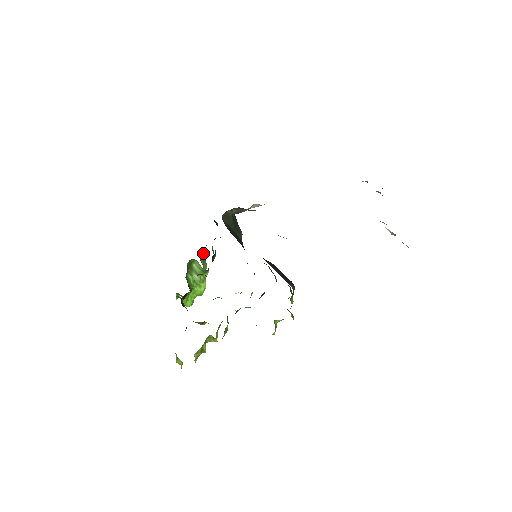
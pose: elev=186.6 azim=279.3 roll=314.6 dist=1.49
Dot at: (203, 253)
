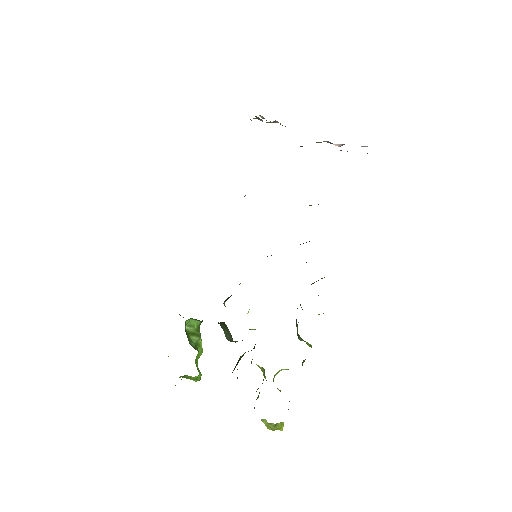
Dot at: occluded
